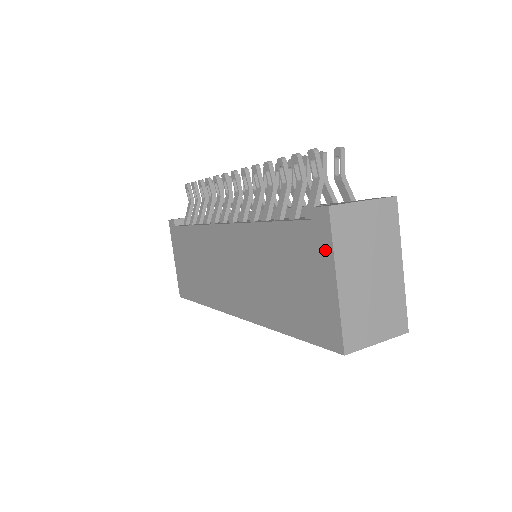
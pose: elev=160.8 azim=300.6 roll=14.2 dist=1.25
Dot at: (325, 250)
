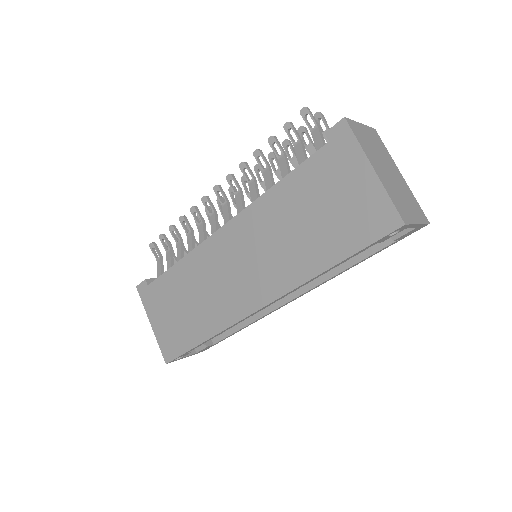
Dot at: (353, 153)
